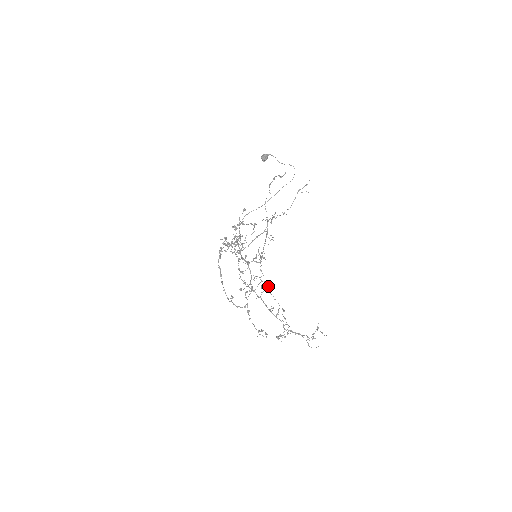
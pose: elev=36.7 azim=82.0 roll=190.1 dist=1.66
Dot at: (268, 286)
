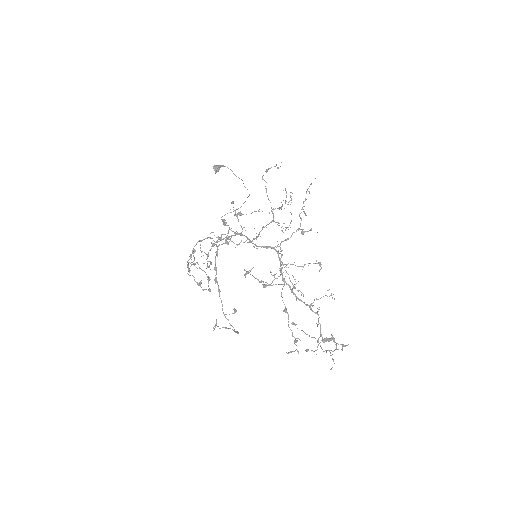
Dot at: occluded
